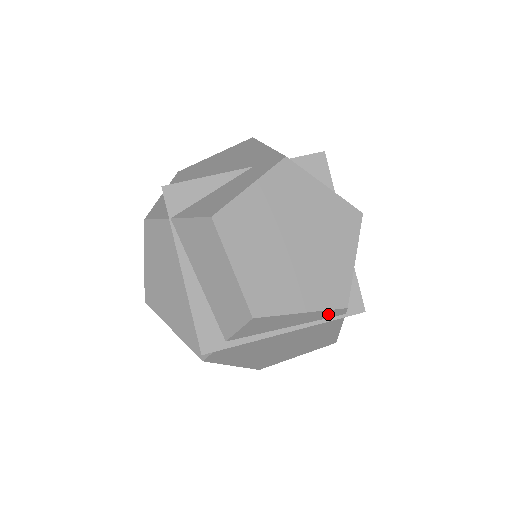
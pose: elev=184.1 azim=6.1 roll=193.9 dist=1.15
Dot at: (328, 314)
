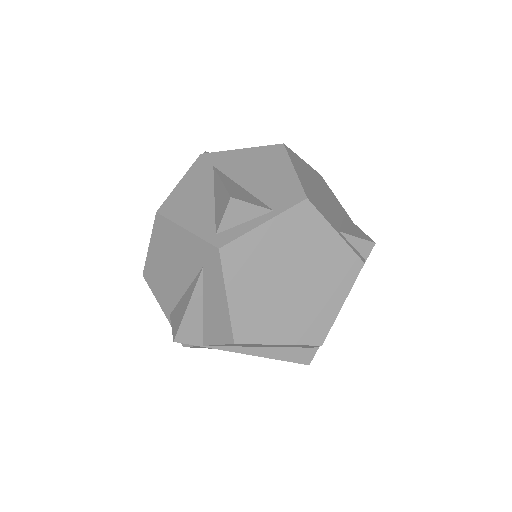
Dot at: occluded
